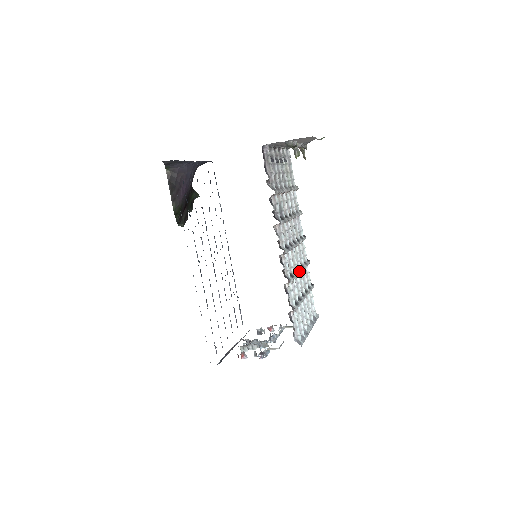
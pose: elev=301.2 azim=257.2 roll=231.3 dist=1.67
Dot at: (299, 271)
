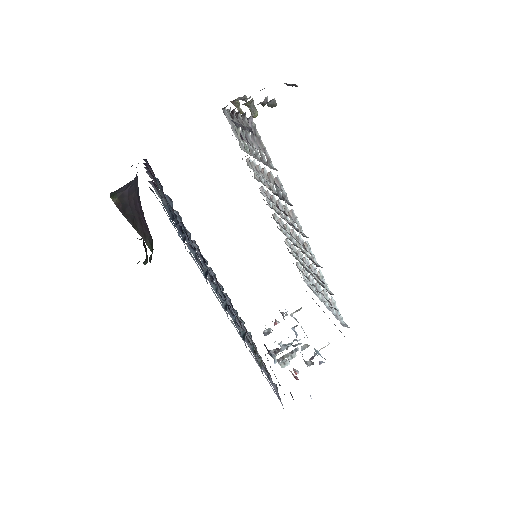
Dot at: occluded
